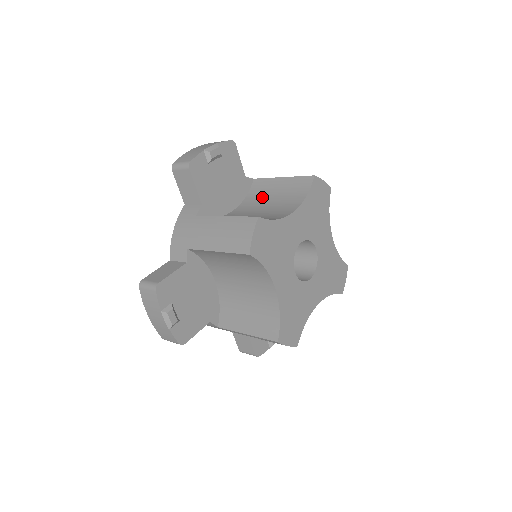
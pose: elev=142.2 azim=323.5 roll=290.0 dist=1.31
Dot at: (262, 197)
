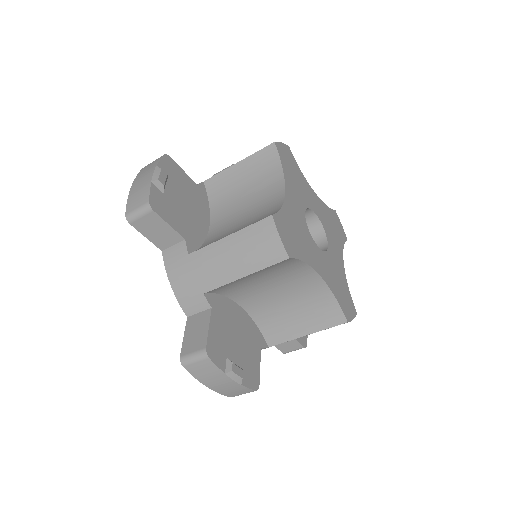
Dot at: (230, 195)
